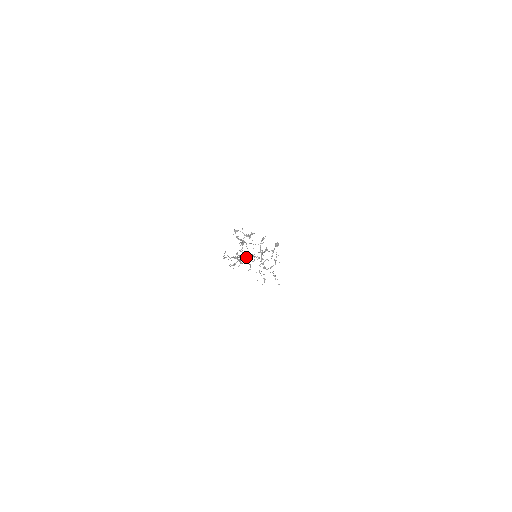
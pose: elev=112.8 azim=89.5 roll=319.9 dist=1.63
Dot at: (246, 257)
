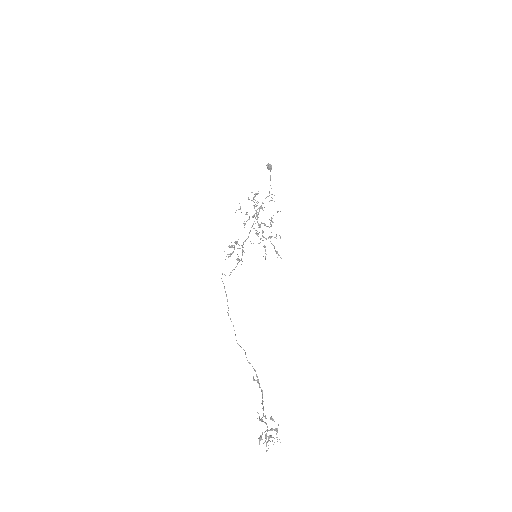
Dot at: (243, 244)
